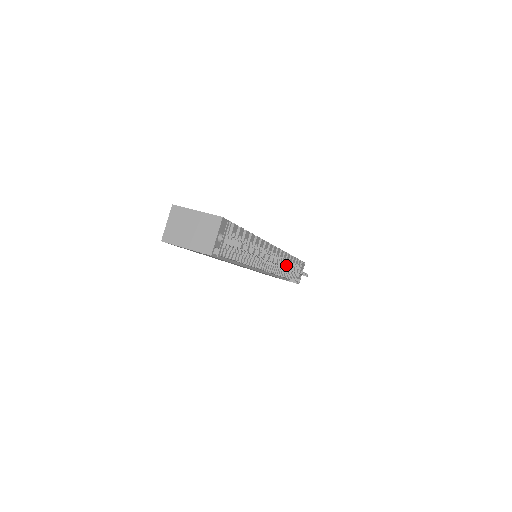
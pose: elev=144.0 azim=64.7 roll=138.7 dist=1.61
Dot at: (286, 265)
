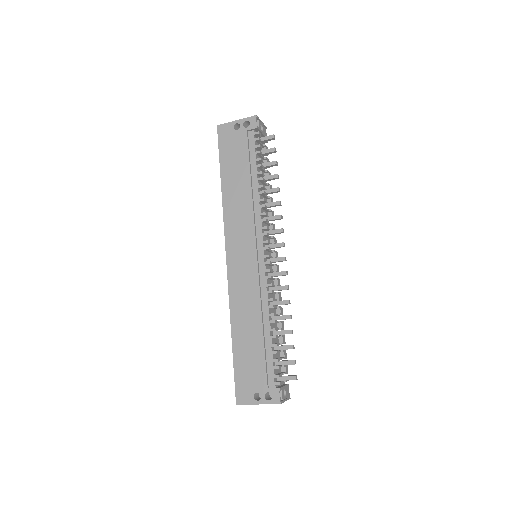
Dot at: (285, 271)
